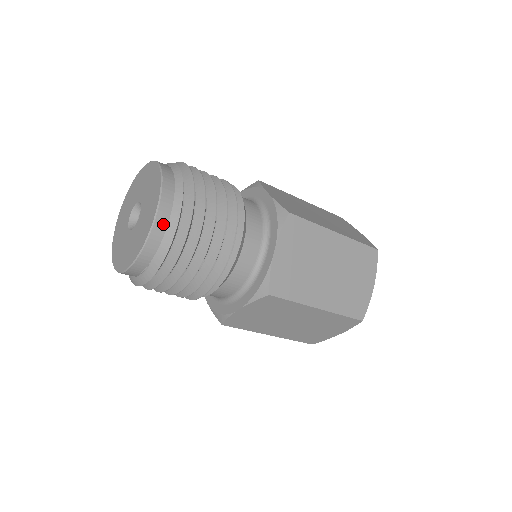
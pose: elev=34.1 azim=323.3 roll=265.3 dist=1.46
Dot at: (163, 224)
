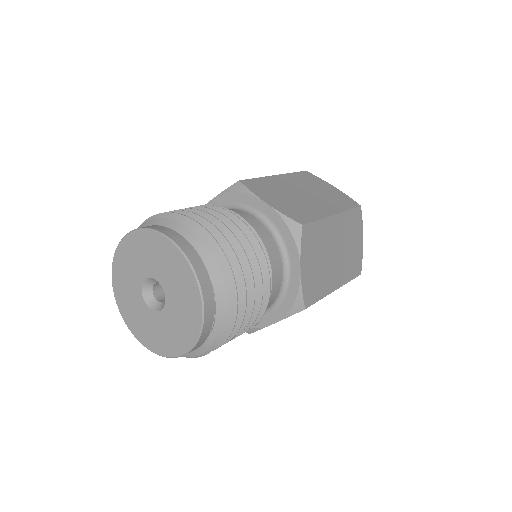
Dot at: (185, 243)
